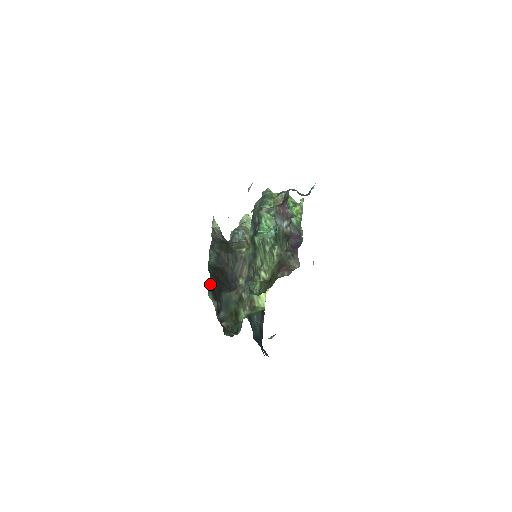
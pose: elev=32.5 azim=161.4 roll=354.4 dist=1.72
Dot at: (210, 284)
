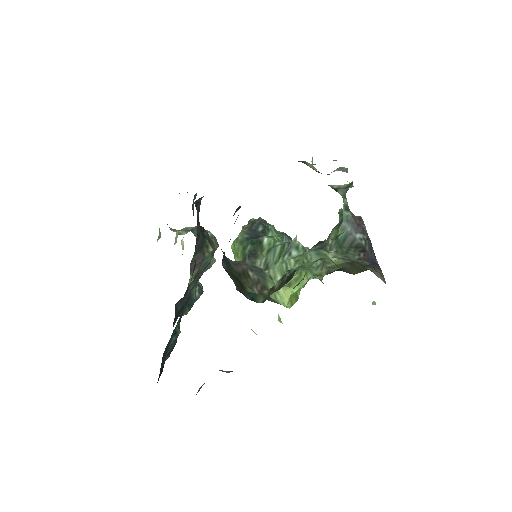
Dot at: (235, 212)
